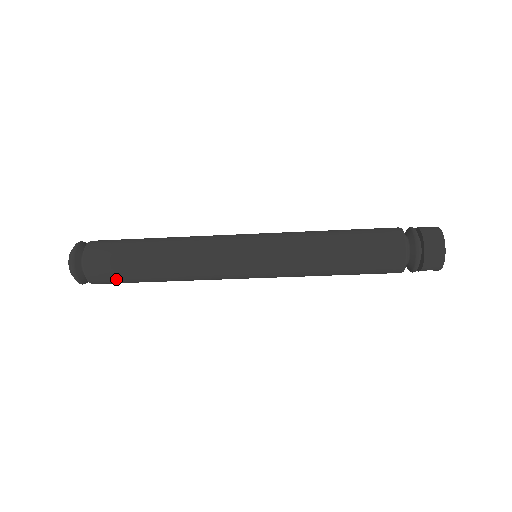
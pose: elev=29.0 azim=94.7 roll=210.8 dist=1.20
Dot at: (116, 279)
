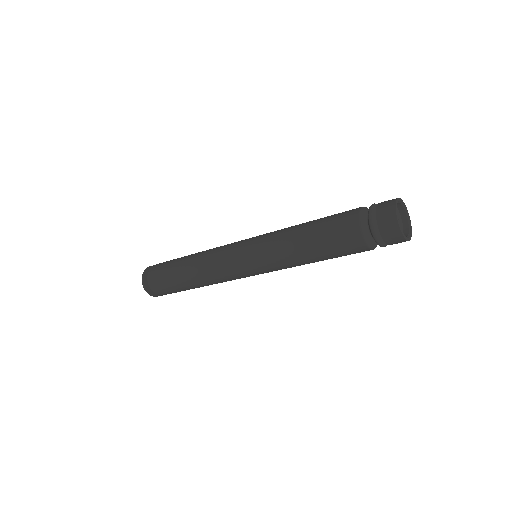
Dot at: occluded
